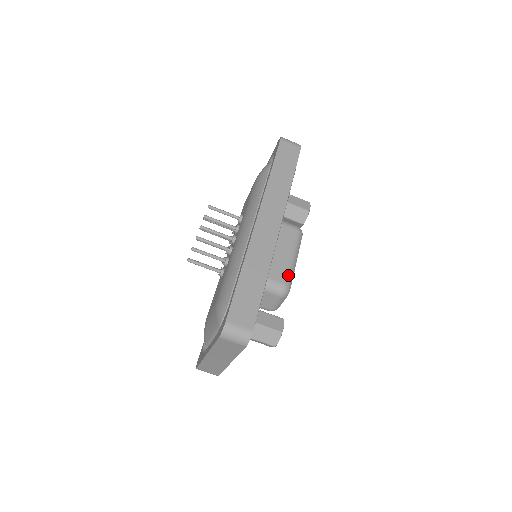
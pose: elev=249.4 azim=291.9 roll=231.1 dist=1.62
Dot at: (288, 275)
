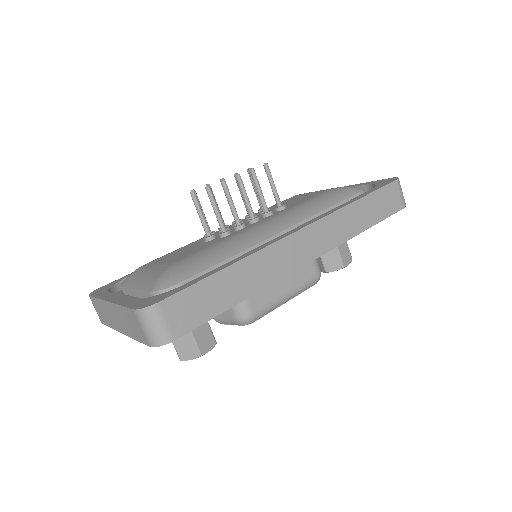
Dot at: (265, 308)
